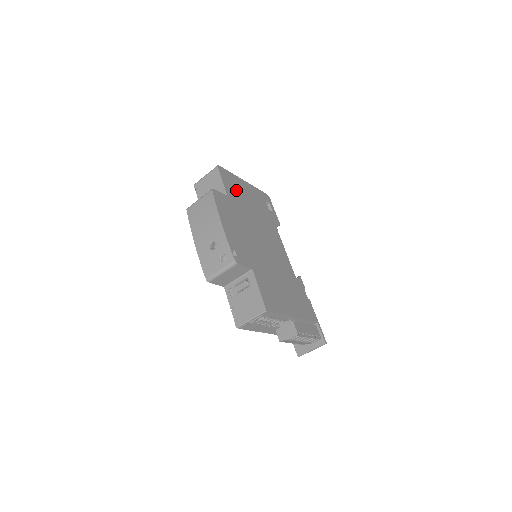
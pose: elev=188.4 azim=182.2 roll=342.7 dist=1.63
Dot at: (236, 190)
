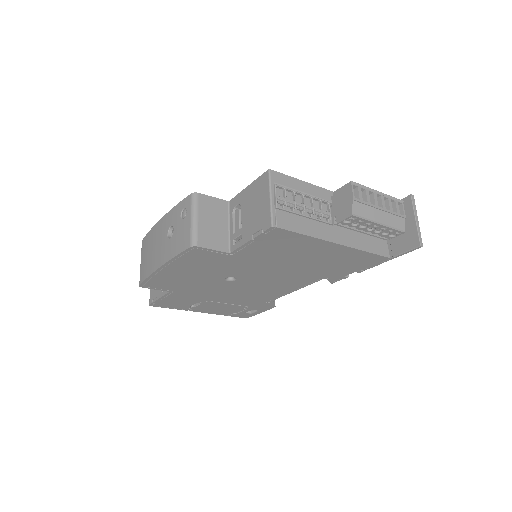
Dot at: occluded
